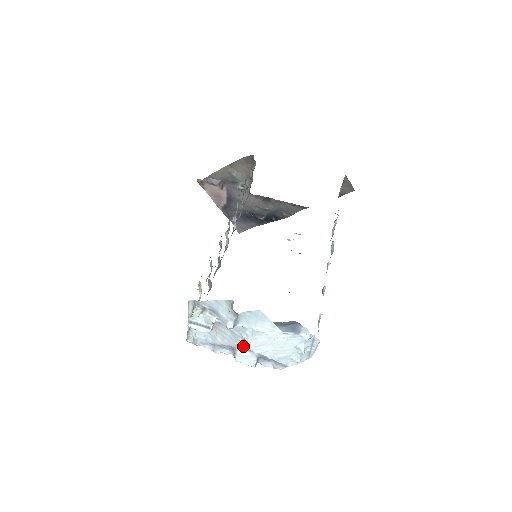
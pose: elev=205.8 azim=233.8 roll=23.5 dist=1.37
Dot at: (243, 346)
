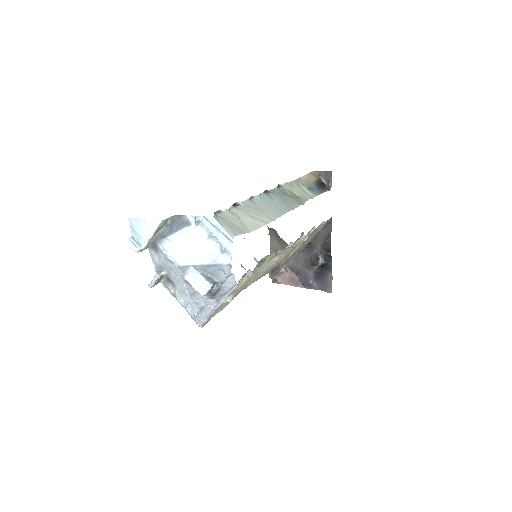
Dot at: (177, 268)
